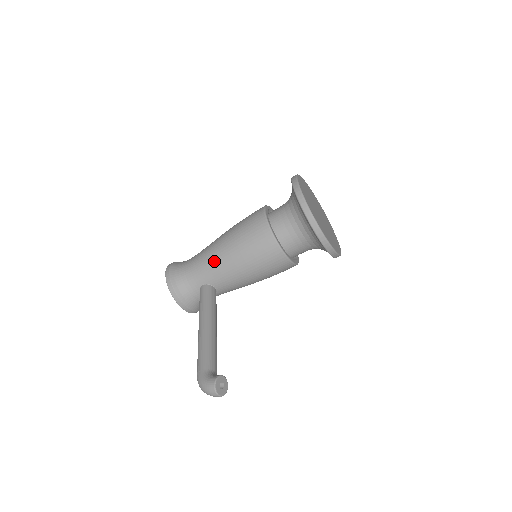
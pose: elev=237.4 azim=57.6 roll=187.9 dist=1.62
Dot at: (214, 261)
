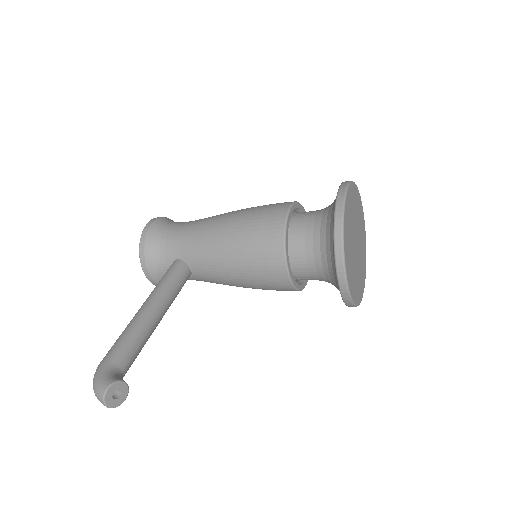
Dot at: (203, 237)
